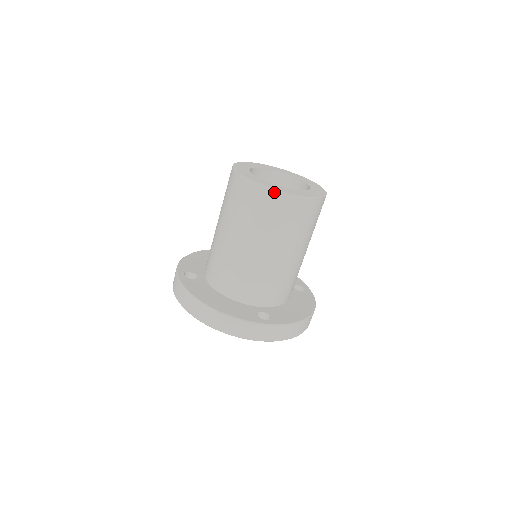
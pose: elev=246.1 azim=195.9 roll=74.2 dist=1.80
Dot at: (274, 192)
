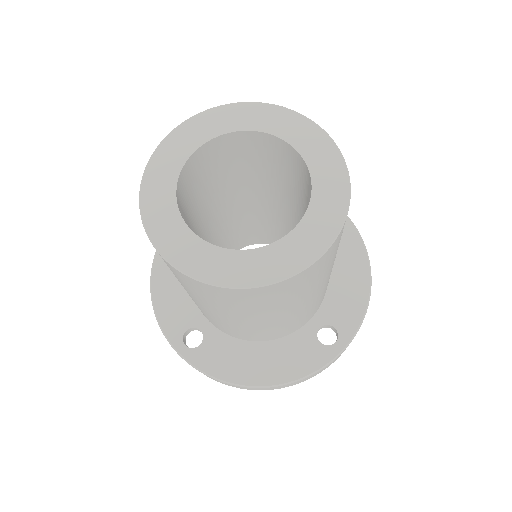
Dot at: (283, 282)
